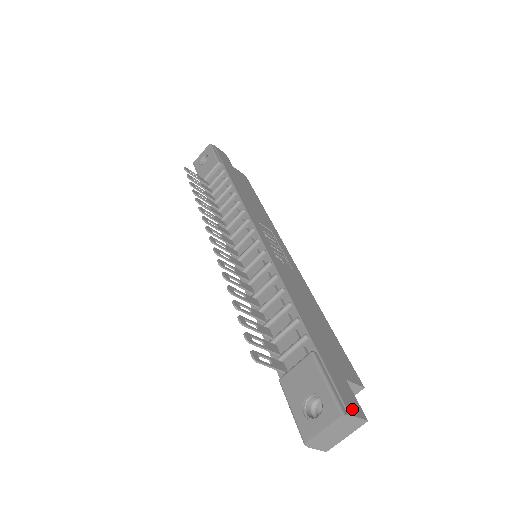
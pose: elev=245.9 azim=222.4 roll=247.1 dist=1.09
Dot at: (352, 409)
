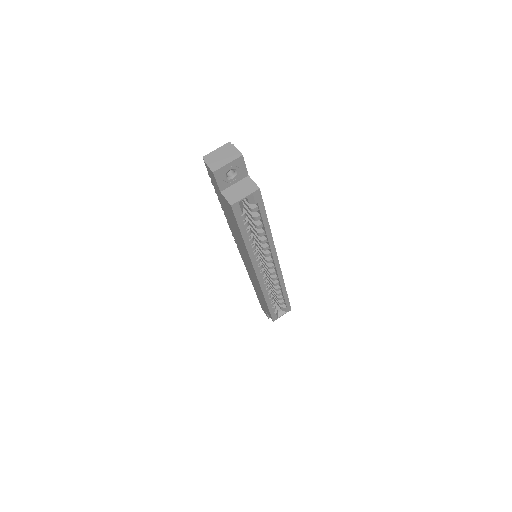
Dot at: occluded
